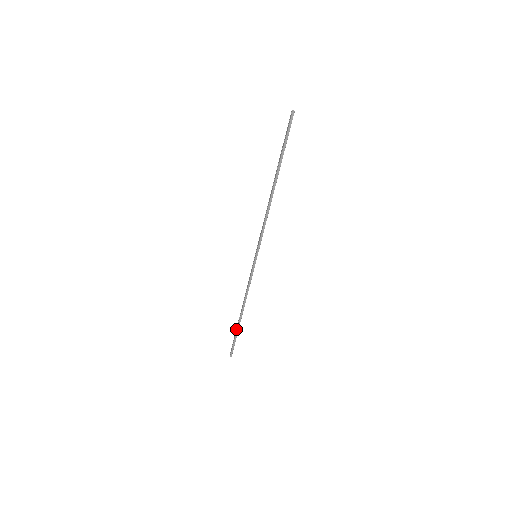
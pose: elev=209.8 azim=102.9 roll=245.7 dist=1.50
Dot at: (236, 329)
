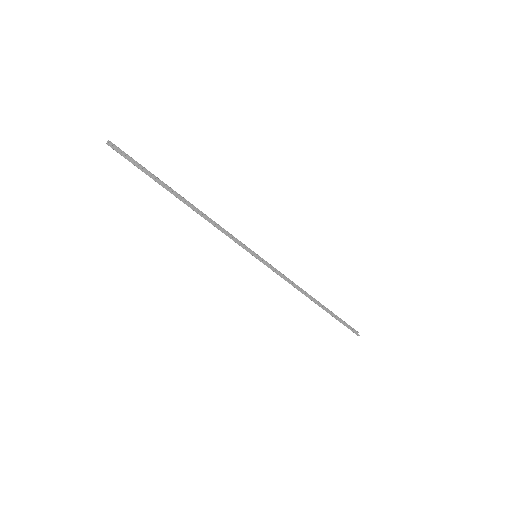
Dot at: (331, 314)
